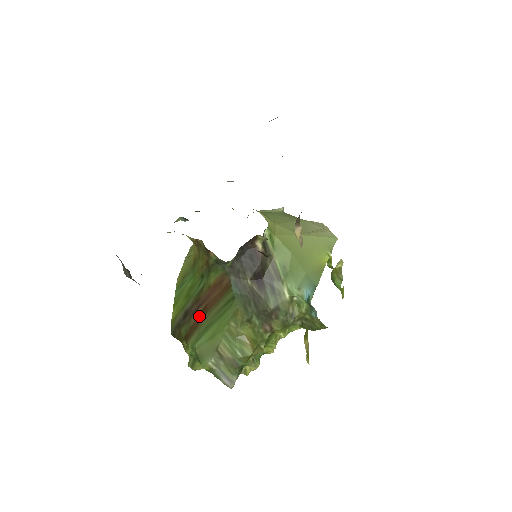
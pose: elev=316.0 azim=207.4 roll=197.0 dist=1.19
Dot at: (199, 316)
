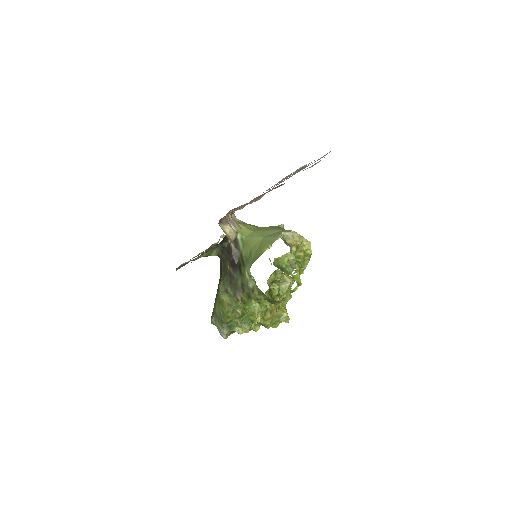
Dot at: occluded
